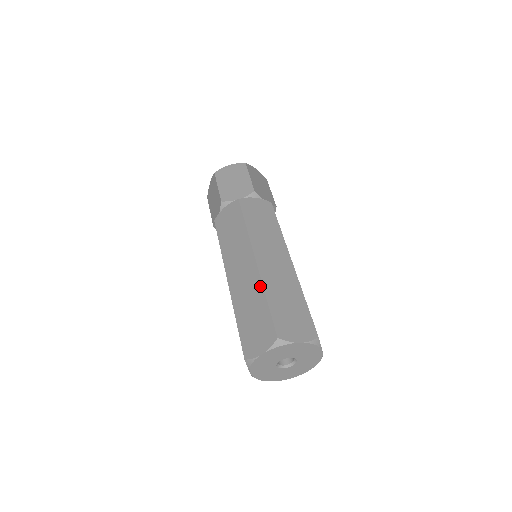
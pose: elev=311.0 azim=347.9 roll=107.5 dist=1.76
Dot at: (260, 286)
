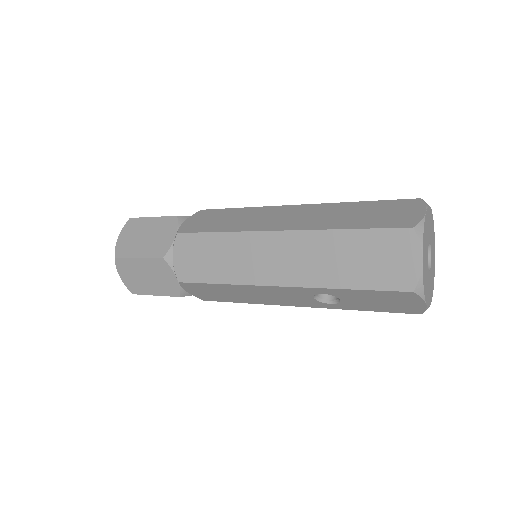
Dot at: (336, 204)
